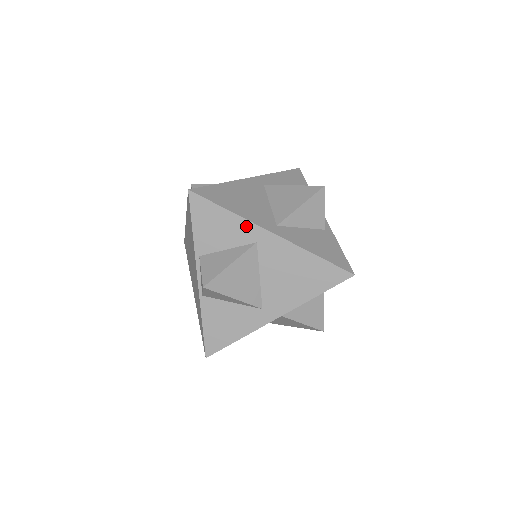
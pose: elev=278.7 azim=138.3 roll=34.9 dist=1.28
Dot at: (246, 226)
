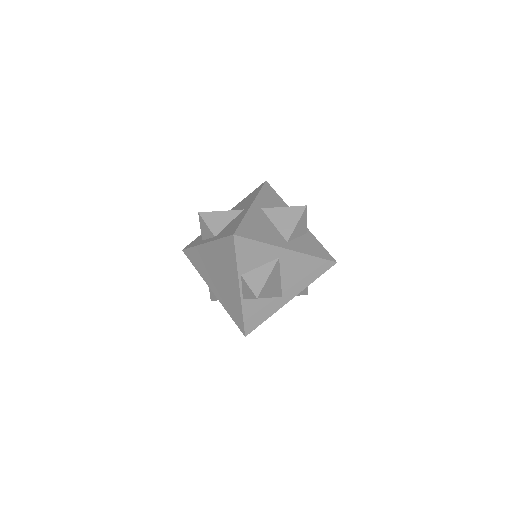
Dot at: (272, 249)
